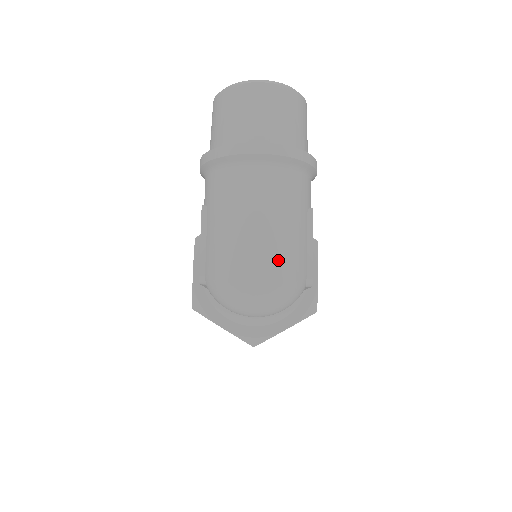
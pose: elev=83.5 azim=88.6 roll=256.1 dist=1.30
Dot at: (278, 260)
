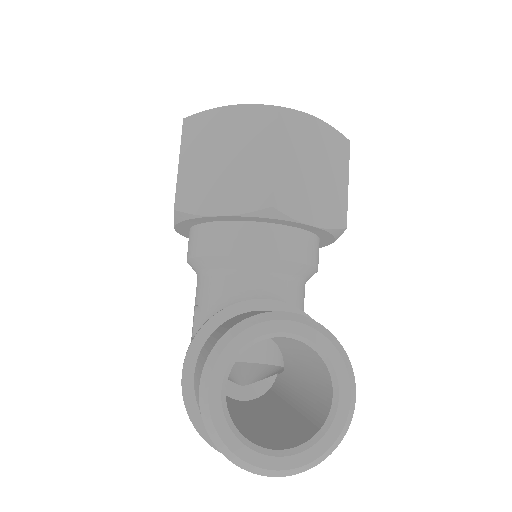
Dot at: occluded
